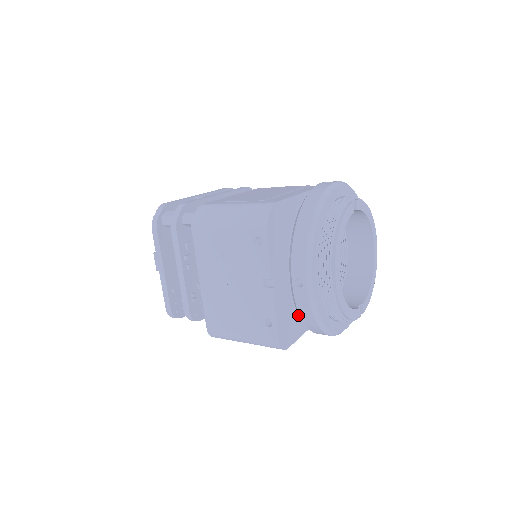
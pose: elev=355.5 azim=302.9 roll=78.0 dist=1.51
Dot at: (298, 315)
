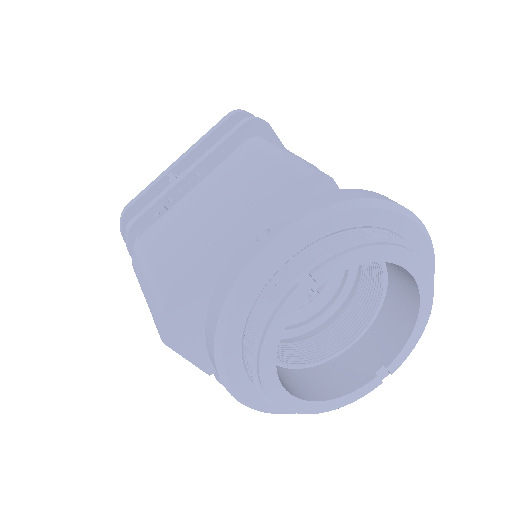
Dot at: occluded
